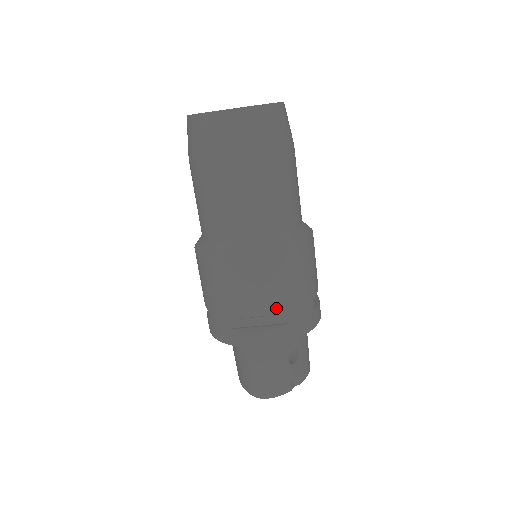
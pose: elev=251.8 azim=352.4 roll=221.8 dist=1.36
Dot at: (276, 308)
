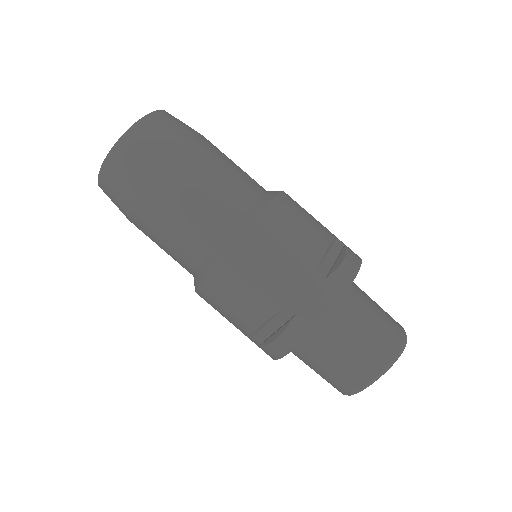
Dot at: (328, 234)
